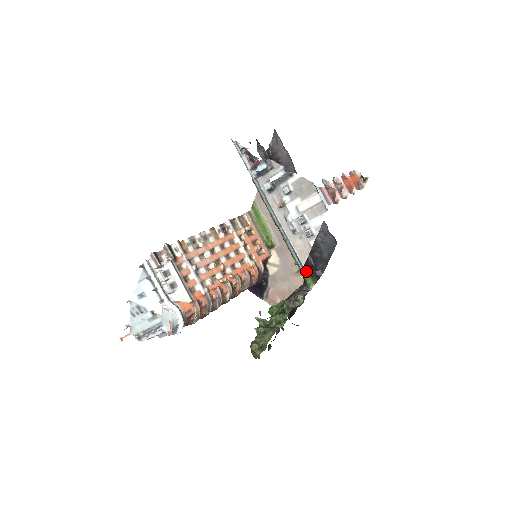
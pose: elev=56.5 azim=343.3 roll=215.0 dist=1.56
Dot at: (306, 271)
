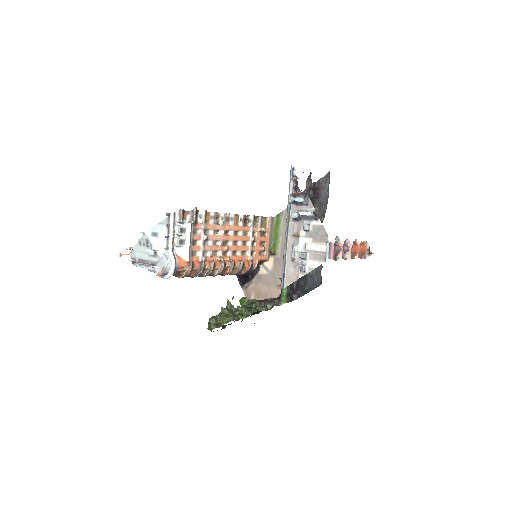
Dot at: (286, 290)
